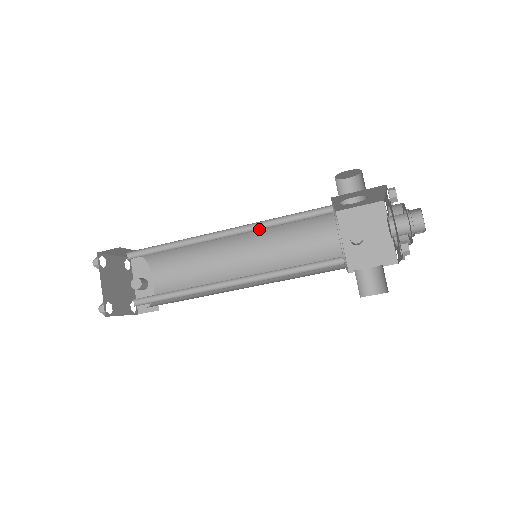
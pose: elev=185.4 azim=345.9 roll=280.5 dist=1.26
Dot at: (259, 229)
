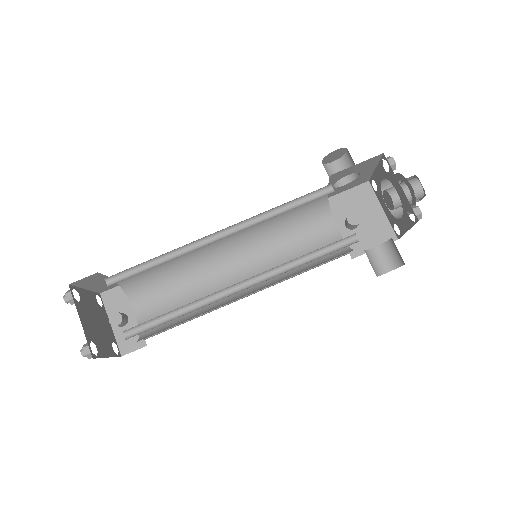
Dot at: occluded
